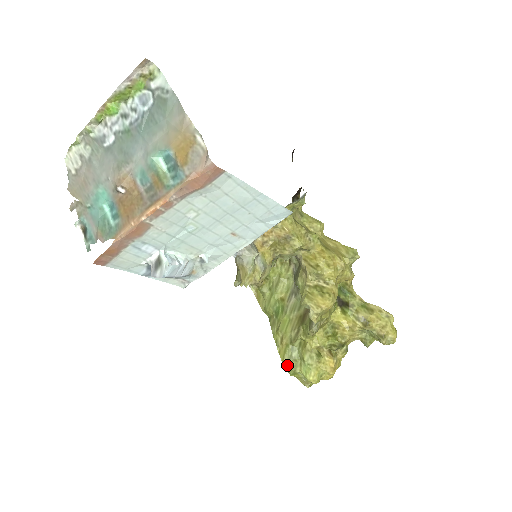
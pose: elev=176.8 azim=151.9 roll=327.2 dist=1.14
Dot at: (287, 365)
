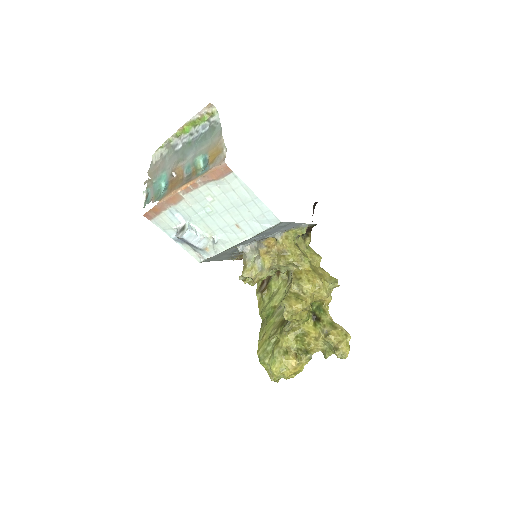
Dot at: (260, 355)
